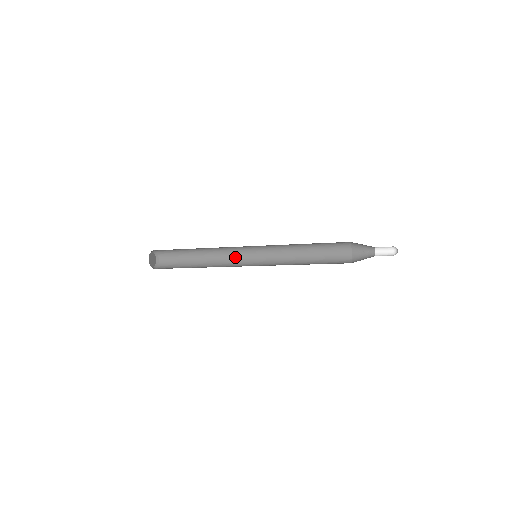
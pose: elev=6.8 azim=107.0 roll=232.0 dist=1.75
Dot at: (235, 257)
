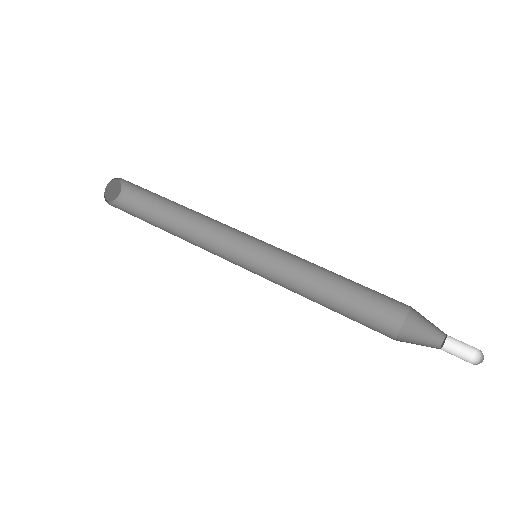
Dot at: (226, 225)
